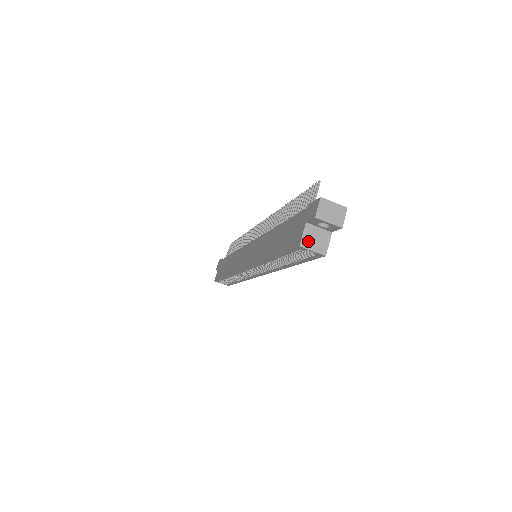
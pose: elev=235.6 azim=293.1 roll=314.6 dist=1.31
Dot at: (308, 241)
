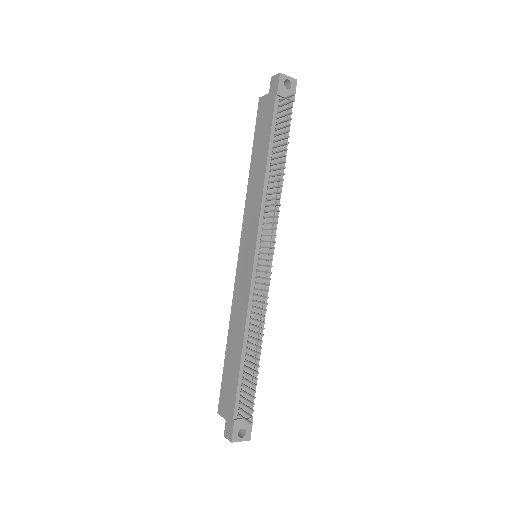
Dot at: occluded
